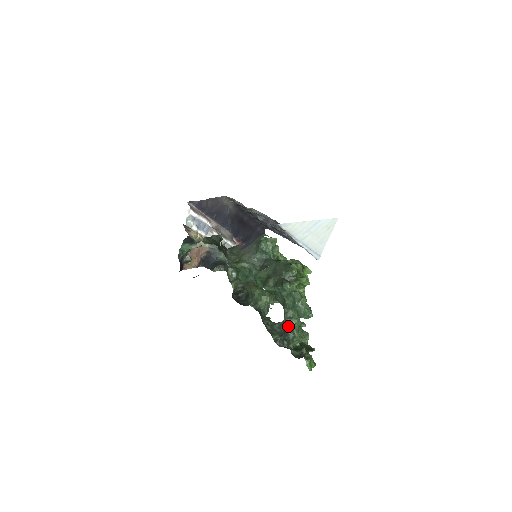
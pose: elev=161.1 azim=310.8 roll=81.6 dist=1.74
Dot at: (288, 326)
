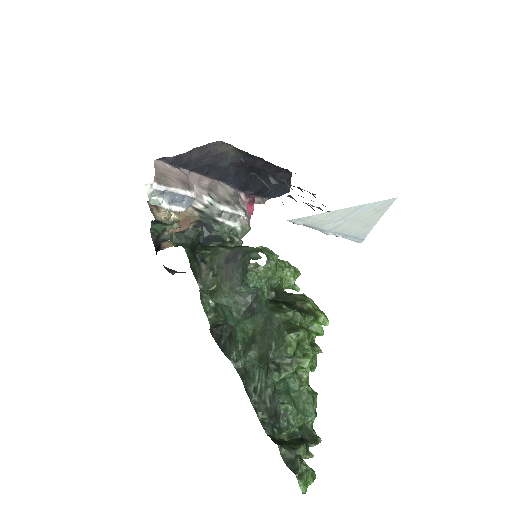
Dot at: (280, 411)
